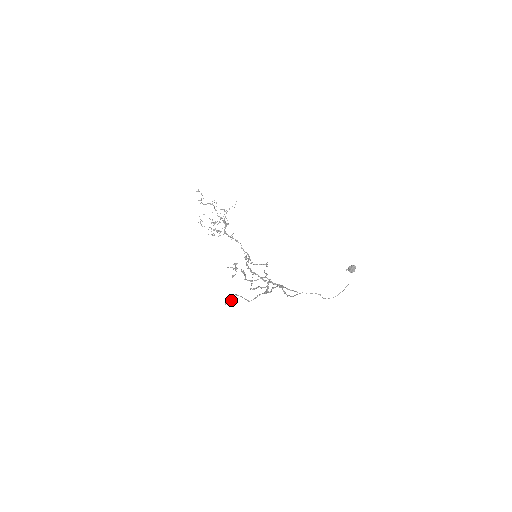
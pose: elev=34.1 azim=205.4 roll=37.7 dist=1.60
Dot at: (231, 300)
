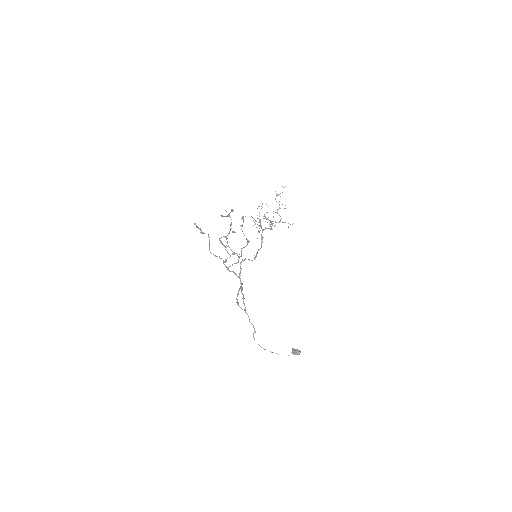
Dot at: occluded
